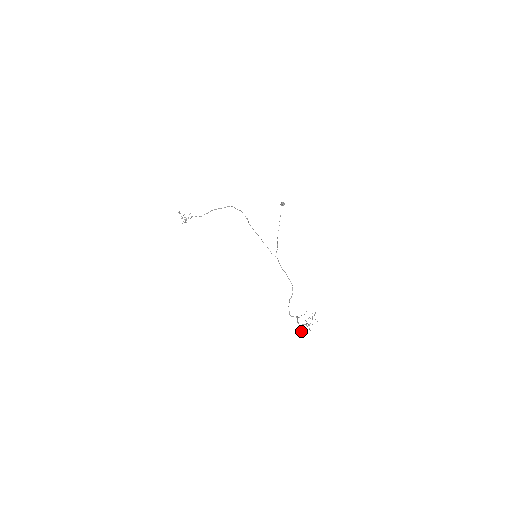
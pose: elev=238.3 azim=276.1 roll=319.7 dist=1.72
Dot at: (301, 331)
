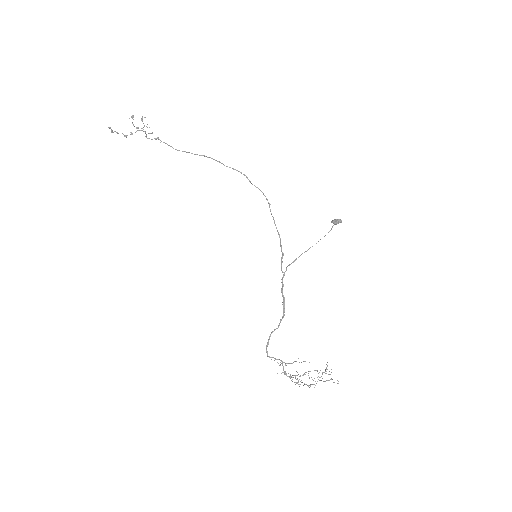
Dot at: (299, 384)
